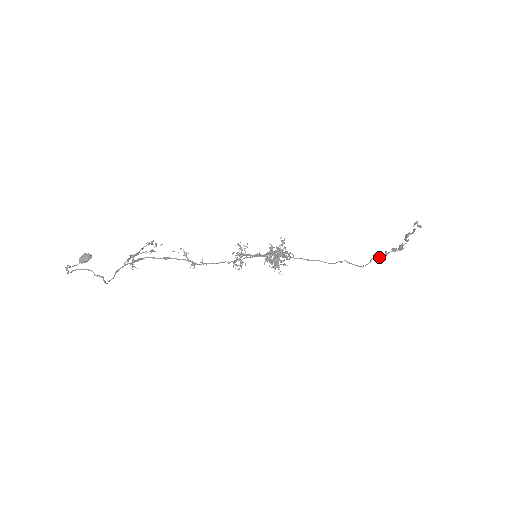
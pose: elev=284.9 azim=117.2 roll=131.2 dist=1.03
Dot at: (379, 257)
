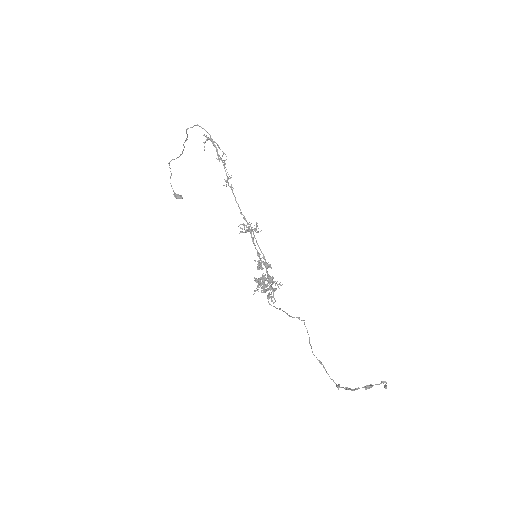
Dot at: occluded
